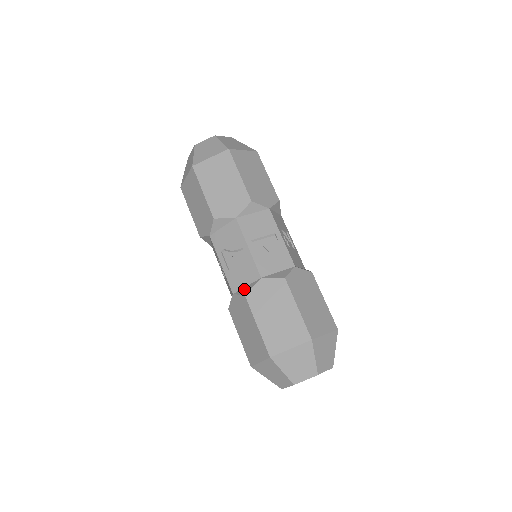
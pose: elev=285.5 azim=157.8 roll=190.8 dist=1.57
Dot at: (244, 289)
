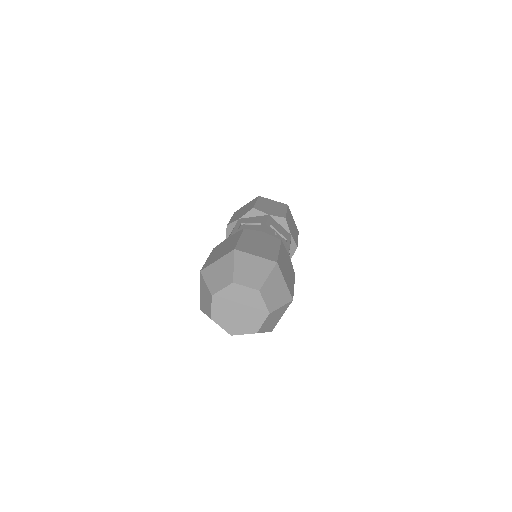
Dot at: occluded
